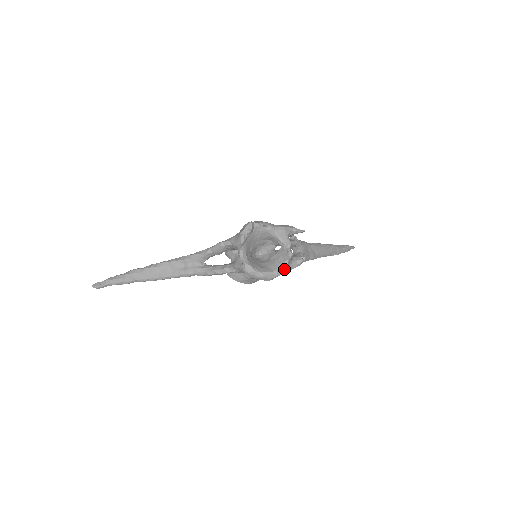
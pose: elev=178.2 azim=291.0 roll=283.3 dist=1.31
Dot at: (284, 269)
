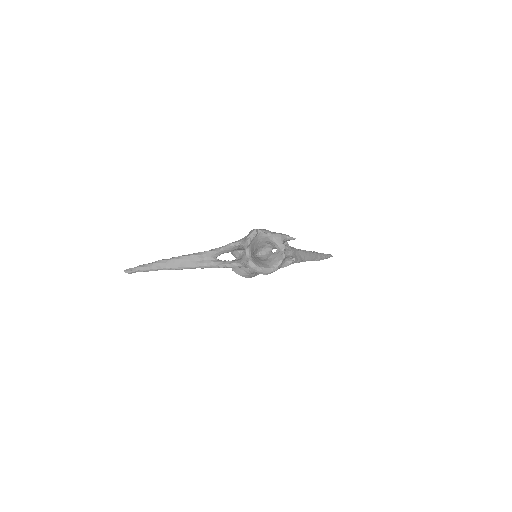
Dot at: (278, 267)
